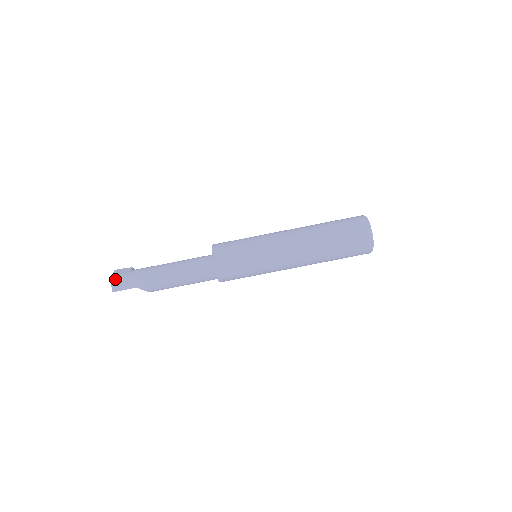
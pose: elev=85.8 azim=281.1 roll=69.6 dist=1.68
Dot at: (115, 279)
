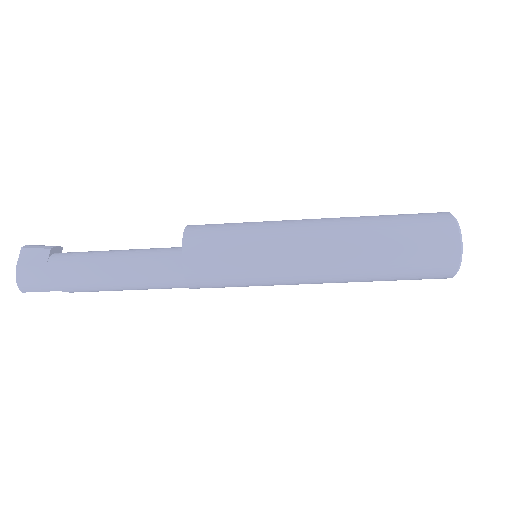
Dot at: (22, 276)
